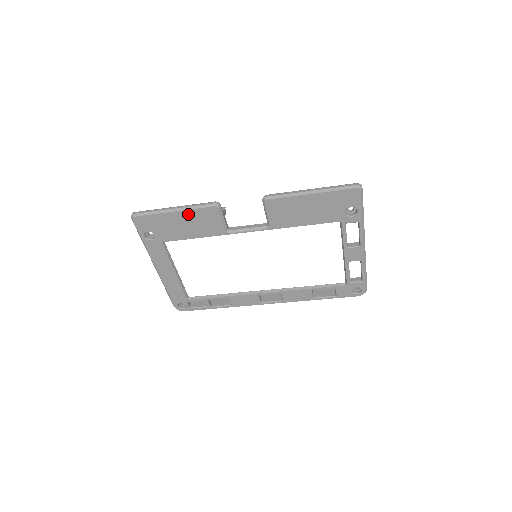
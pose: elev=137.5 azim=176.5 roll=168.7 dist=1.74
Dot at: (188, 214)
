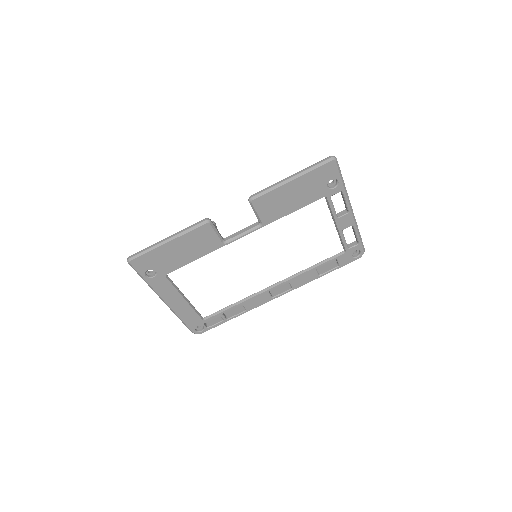
Dot at: (182, 240)
